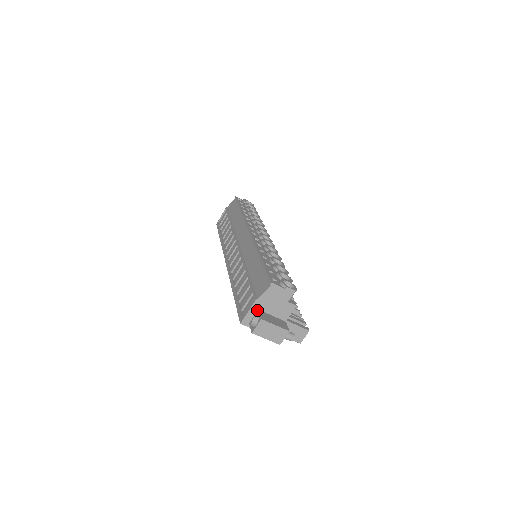
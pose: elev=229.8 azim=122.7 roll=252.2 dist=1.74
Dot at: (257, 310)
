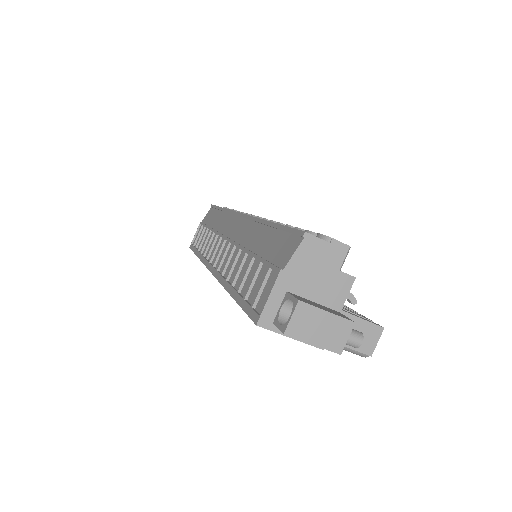
Dot at: (285, 293)
